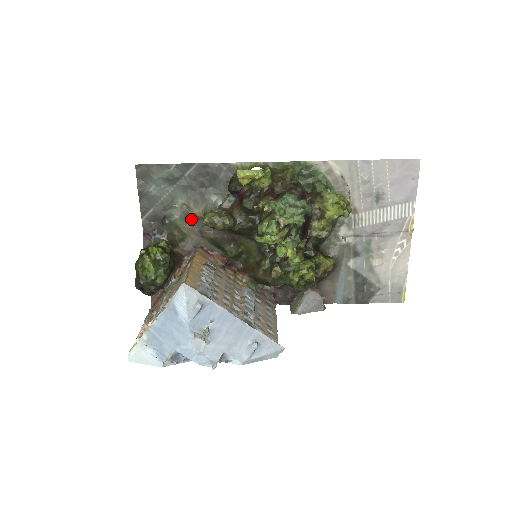
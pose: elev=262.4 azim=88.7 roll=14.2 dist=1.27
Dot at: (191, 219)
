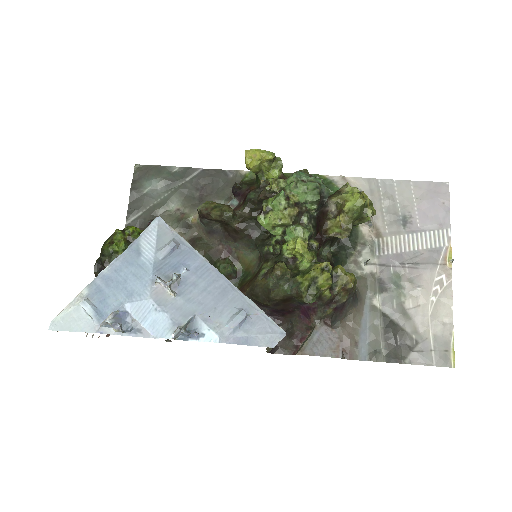
Dot at: (183, 226)
